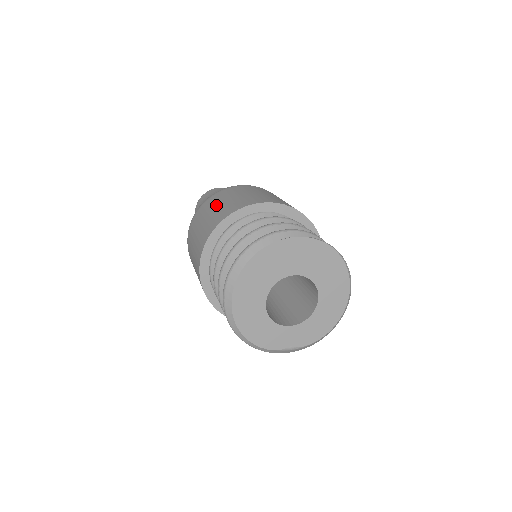
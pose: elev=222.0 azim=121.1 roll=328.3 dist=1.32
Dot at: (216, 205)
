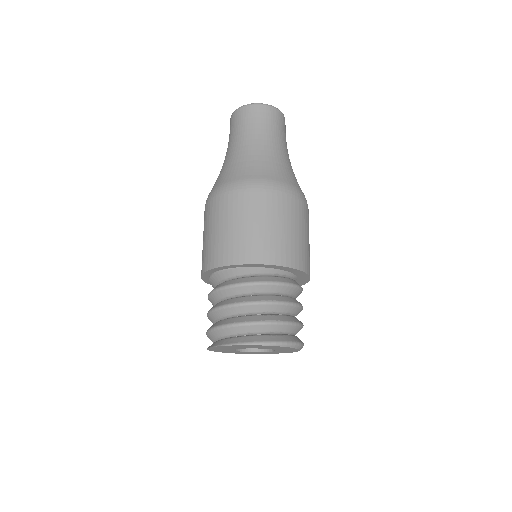
Dot at: (206, 232)
